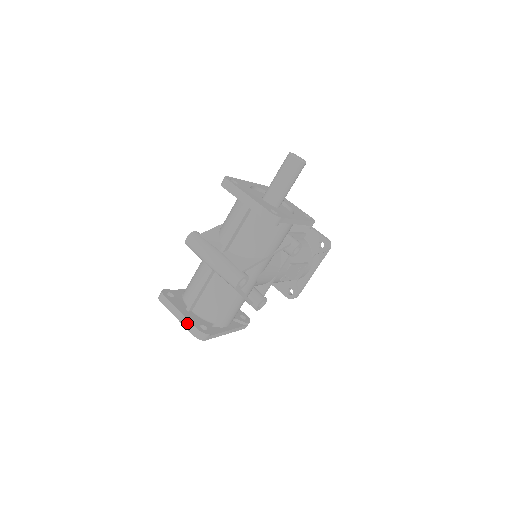
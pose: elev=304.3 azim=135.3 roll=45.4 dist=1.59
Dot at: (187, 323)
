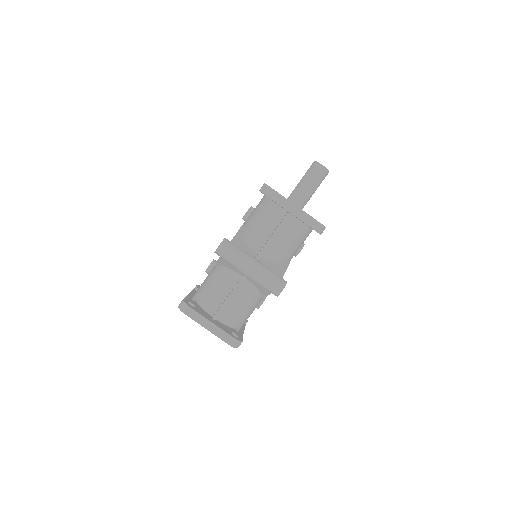
Dot at: (221, 333)
